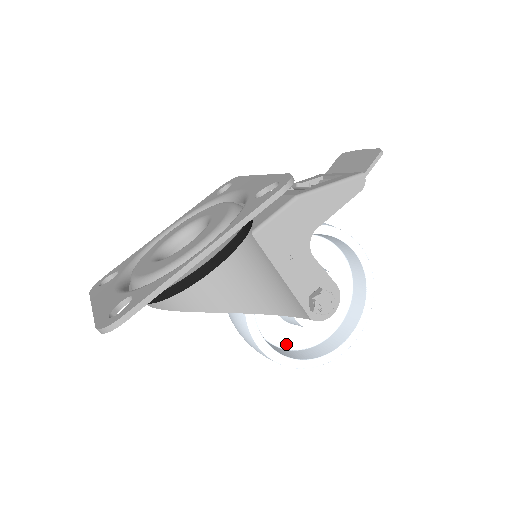
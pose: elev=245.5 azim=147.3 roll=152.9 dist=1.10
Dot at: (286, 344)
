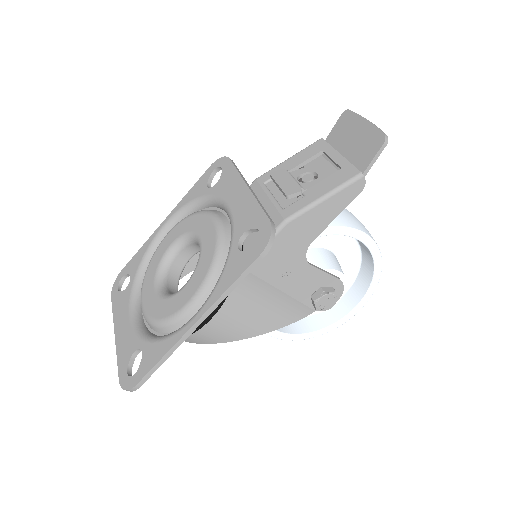
Dot at: occluded
